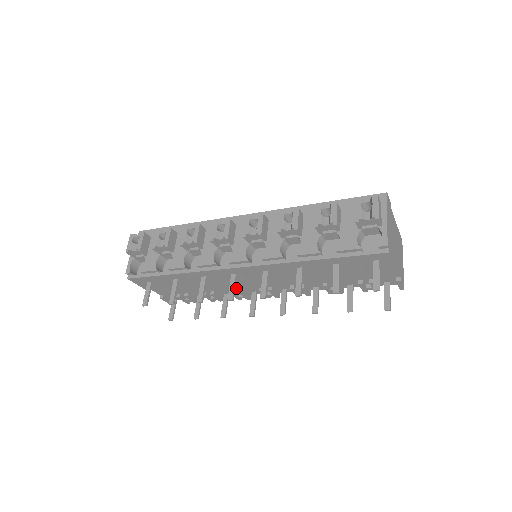
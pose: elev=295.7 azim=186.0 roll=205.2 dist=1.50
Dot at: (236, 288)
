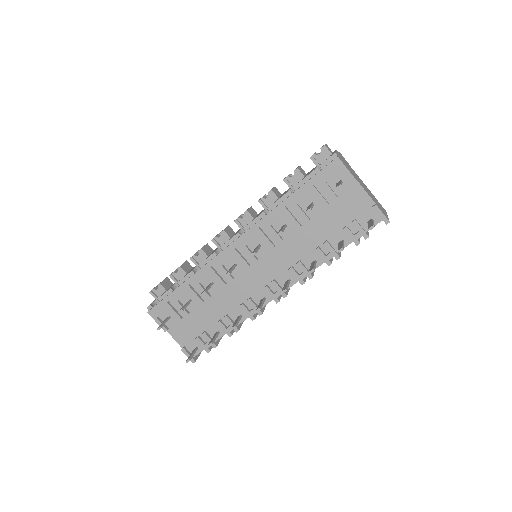
Dot at: (245, 298)
